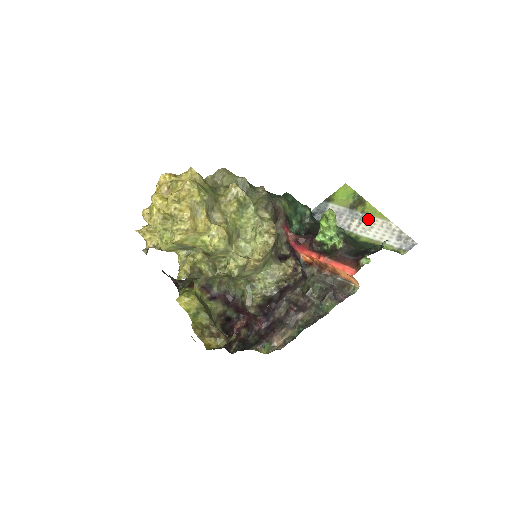
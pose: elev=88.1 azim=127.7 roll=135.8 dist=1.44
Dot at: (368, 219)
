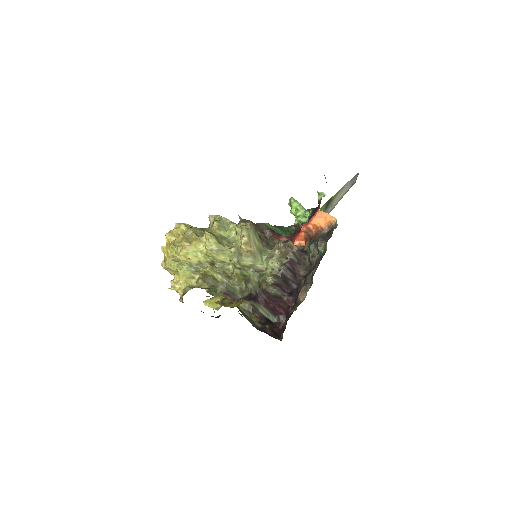
Dot at: (334, 200)
